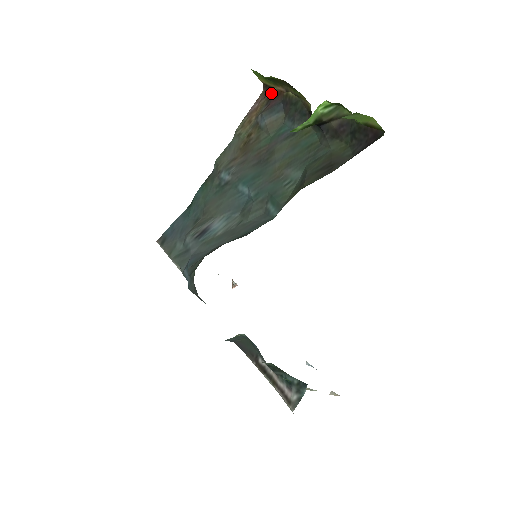
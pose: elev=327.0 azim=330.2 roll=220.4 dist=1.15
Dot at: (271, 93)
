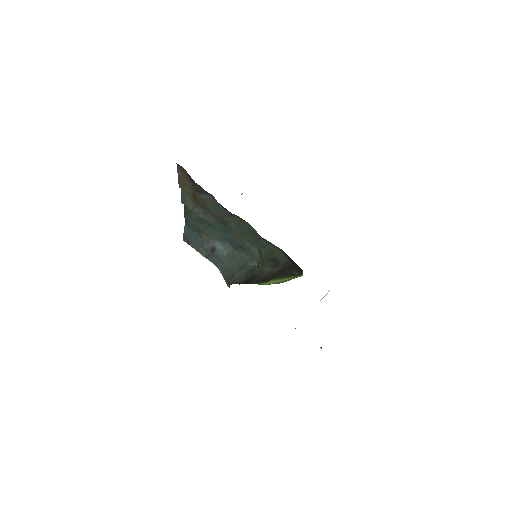
Dot at: (187, 174)
